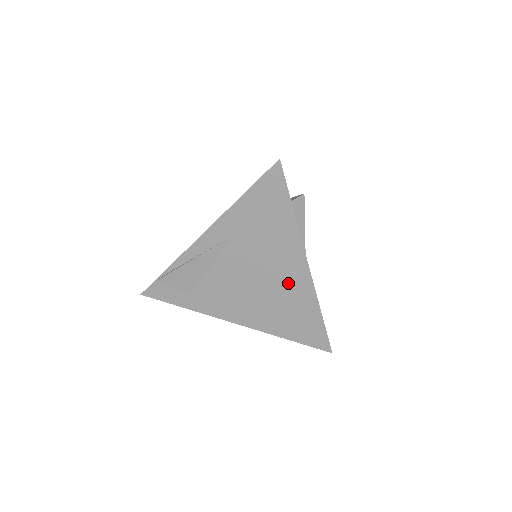
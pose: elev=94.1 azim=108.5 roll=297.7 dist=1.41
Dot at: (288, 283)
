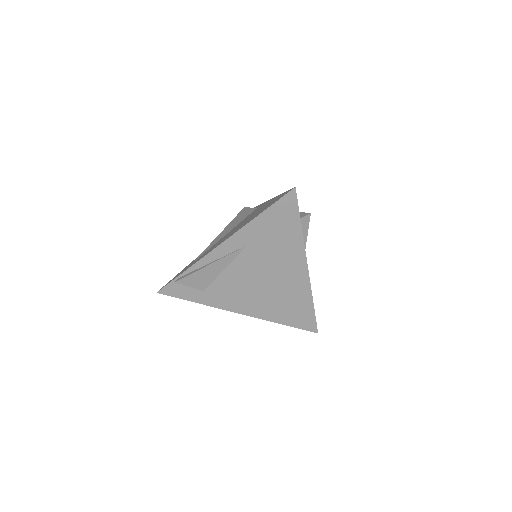
Dot at: (289, 282)
